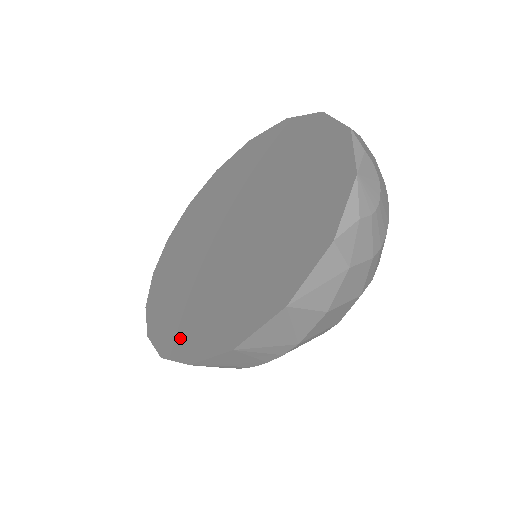
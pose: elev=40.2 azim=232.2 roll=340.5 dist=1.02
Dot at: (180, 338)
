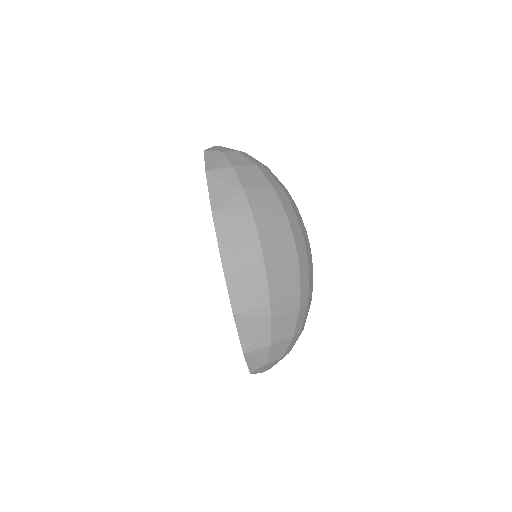
Dot at: occluded
